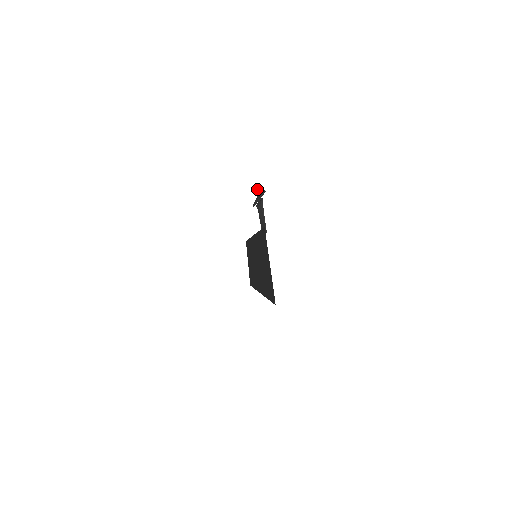
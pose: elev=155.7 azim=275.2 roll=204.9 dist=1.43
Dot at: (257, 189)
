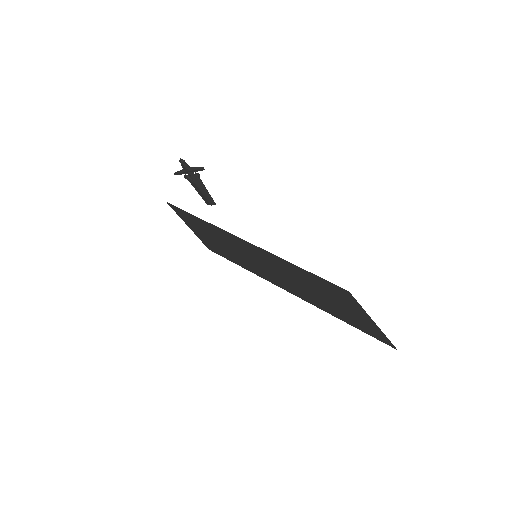
Dot at: (183, 163)
